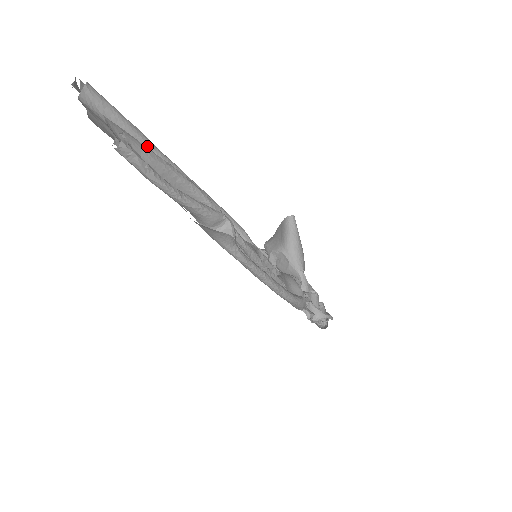
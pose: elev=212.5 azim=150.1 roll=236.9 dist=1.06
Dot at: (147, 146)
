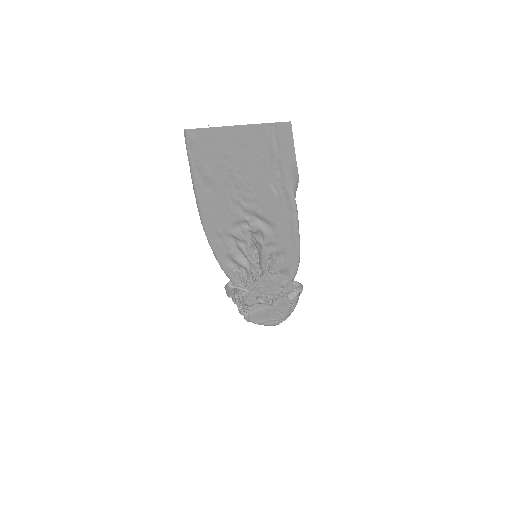
Dot at: occluded
